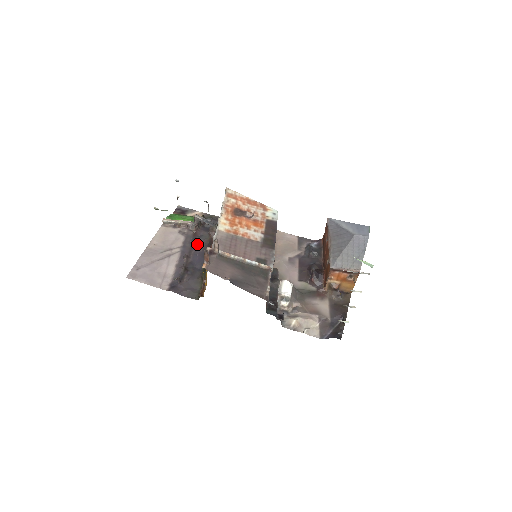
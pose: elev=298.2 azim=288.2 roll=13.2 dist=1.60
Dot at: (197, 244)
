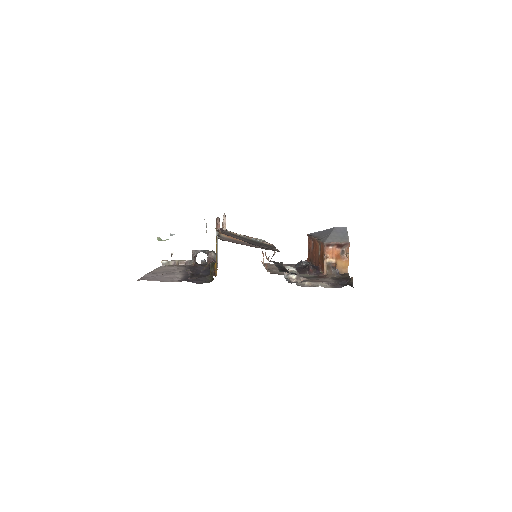
Dot at: (198, 268)
